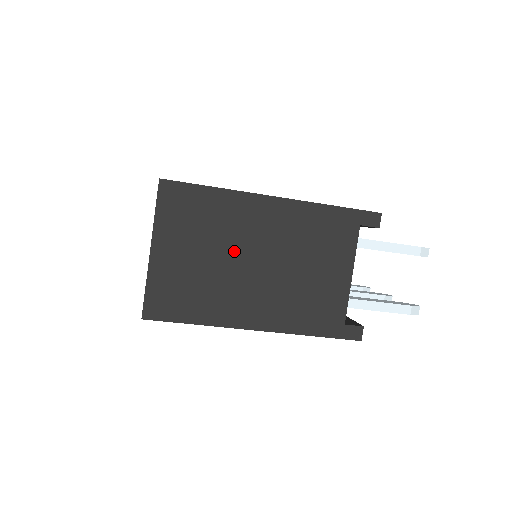
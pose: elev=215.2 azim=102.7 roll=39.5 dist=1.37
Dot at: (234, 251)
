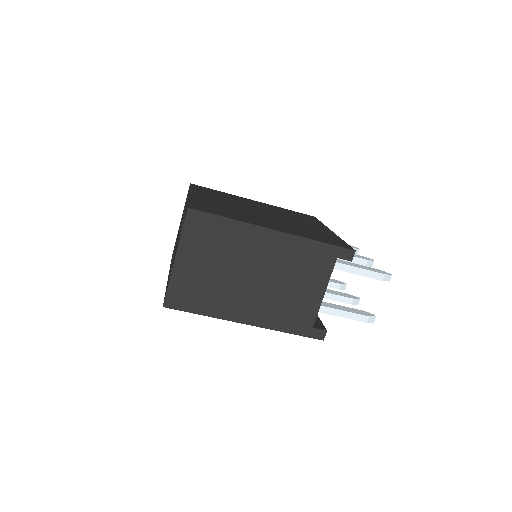
Dot at: (237, 267)
